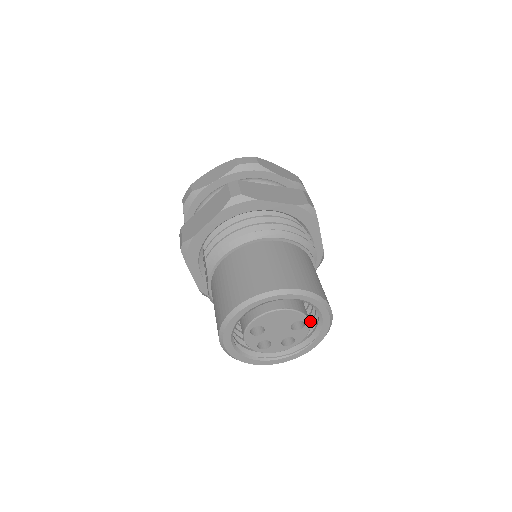
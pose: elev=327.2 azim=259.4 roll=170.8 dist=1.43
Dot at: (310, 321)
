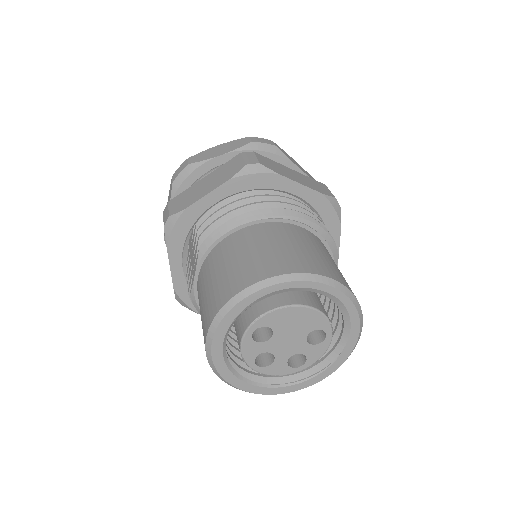
Dot at: occluded
